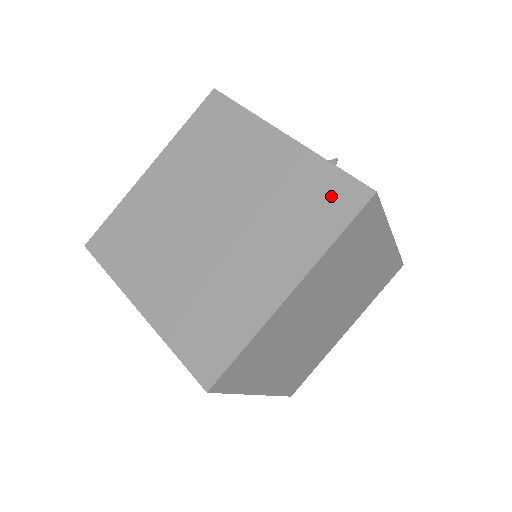
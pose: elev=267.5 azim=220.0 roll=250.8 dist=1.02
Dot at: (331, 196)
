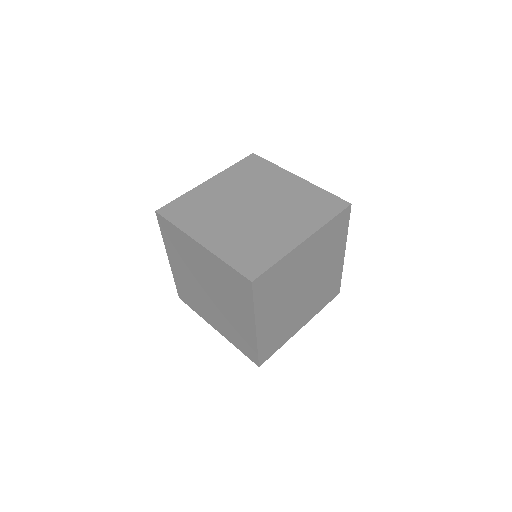
Dot at: (327, 203)
